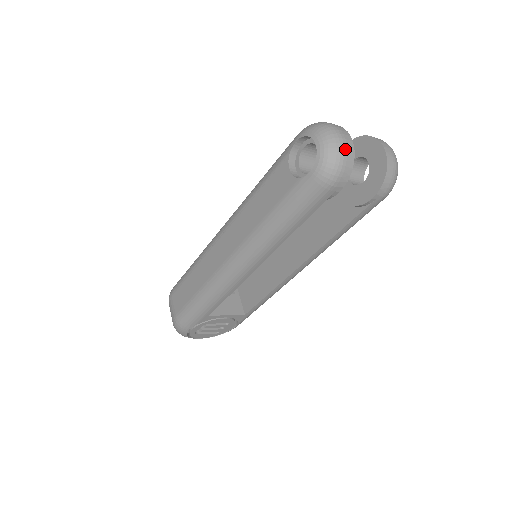
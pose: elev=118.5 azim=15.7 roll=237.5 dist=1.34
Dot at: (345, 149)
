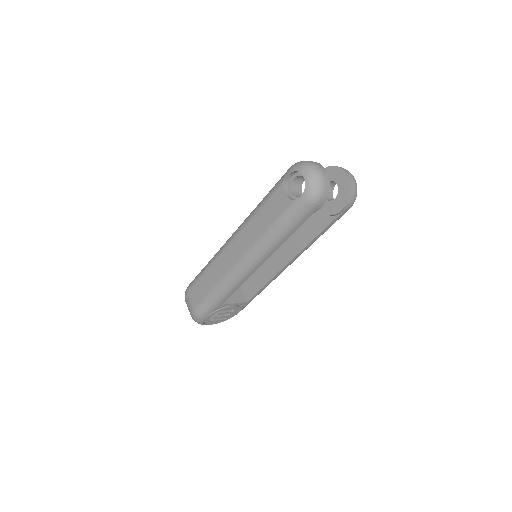
Dot at: (324, 179)
